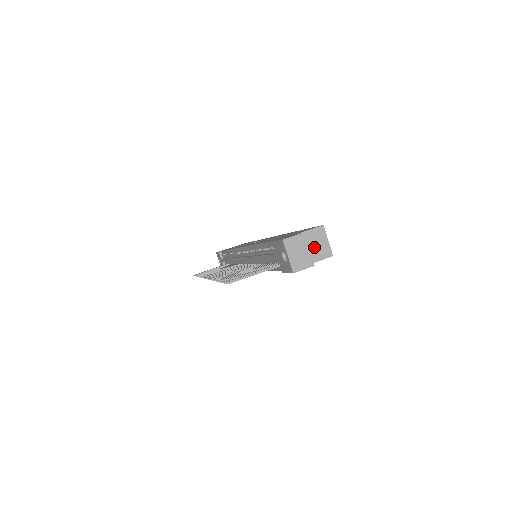
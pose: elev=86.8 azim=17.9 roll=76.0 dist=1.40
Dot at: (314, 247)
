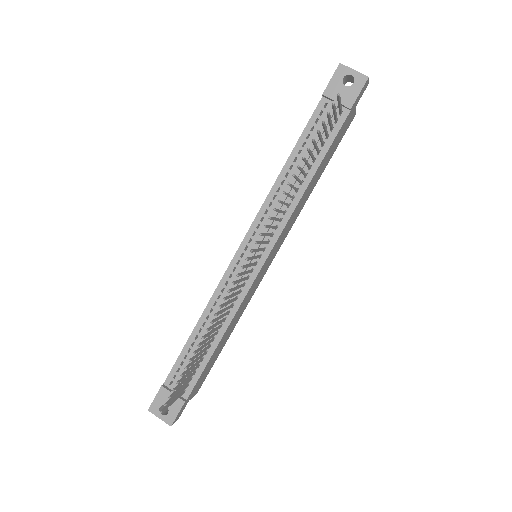
Dot at: occluded
